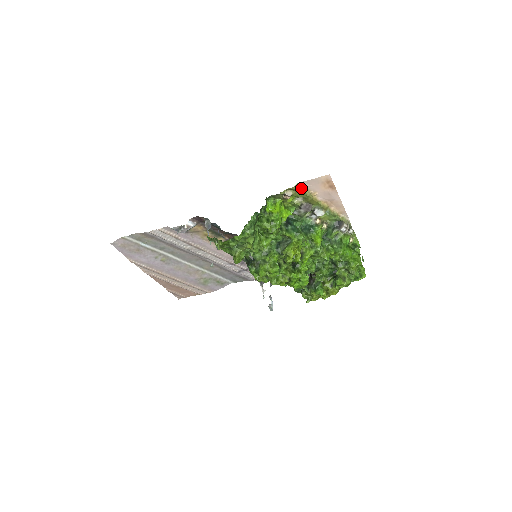
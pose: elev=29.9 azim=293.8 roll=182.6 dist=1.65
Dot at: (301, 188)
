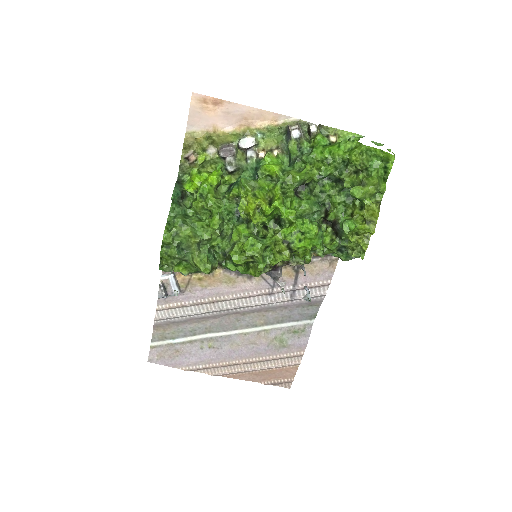
Dot at: (194, 137)
